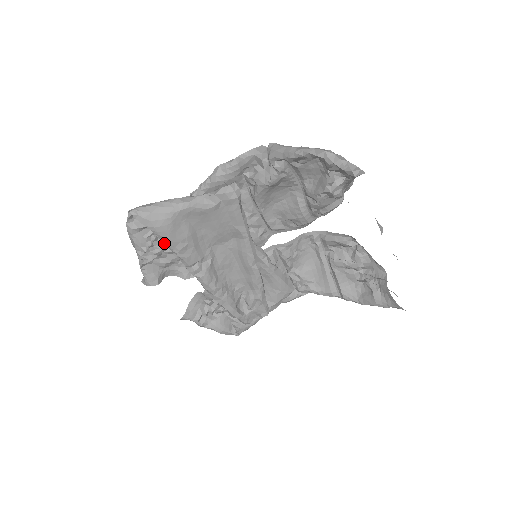
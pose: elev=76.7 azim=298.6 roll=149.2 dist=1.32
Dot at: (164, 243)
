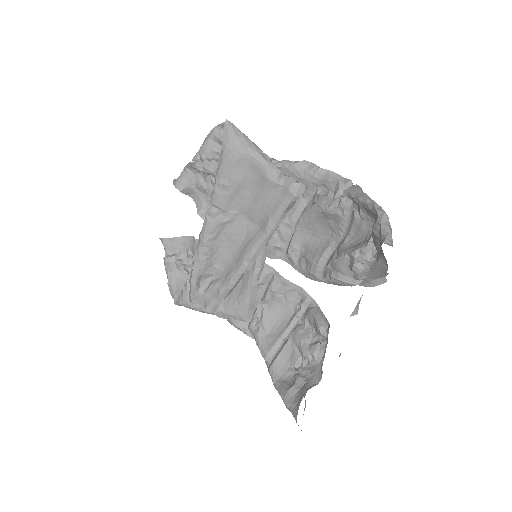
Dot at: (218, 166)
